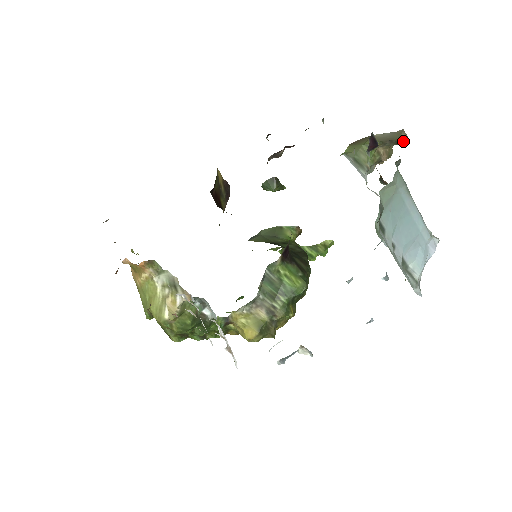
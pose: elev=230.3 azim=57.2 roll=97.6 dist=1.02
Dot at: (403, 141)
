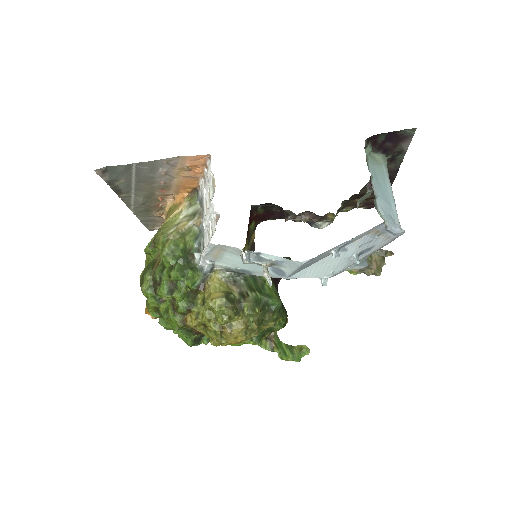
Dot at: (390, 254)
